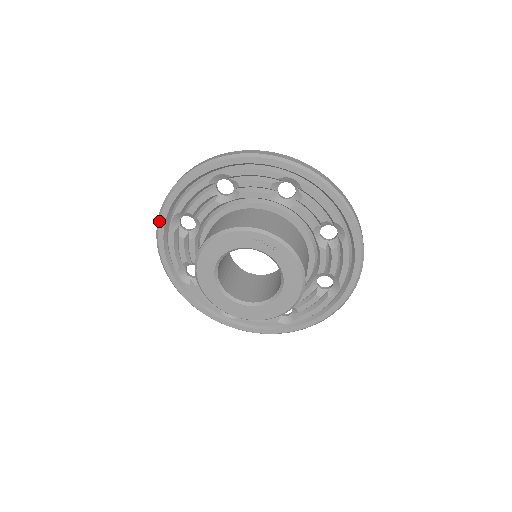
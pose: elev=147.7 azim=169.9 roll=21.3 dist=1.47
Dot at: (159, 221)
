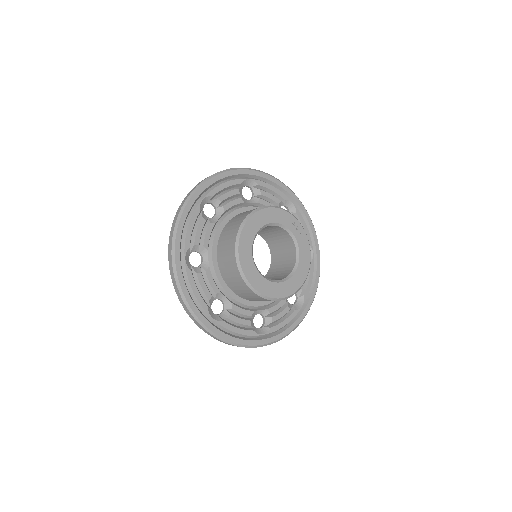
Dot at: (191, 197)
